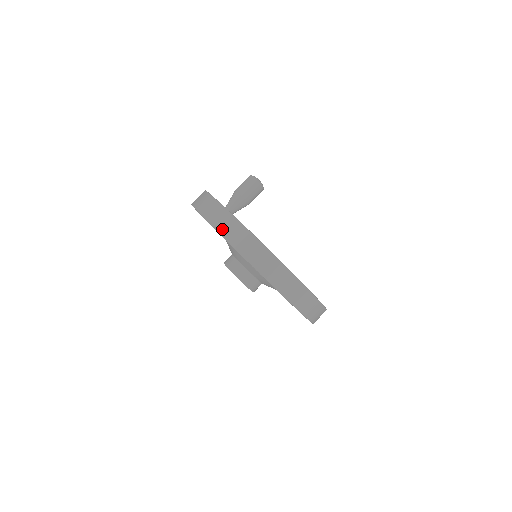
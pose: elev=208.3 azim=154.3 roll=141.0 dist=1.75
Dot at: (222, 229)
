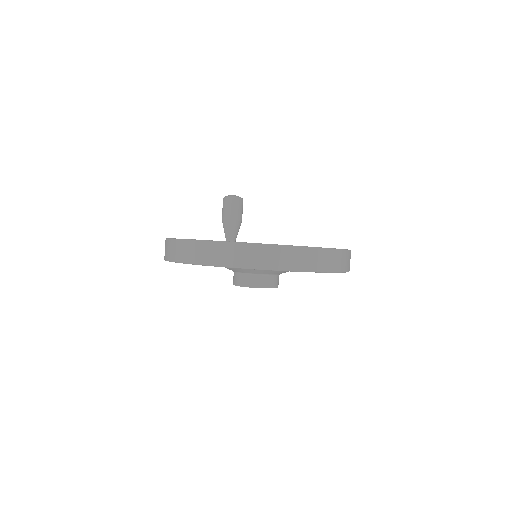
Dot at: (172, 257)
